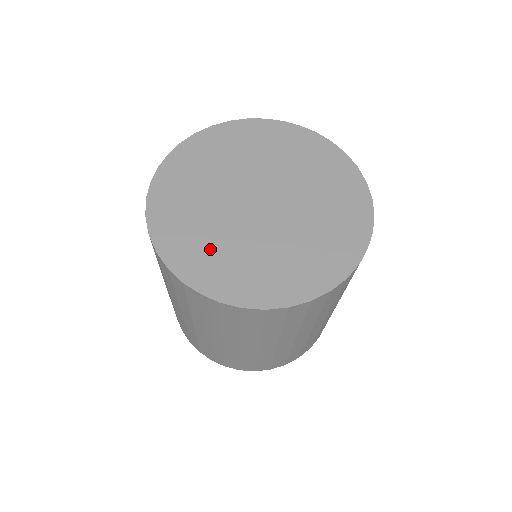
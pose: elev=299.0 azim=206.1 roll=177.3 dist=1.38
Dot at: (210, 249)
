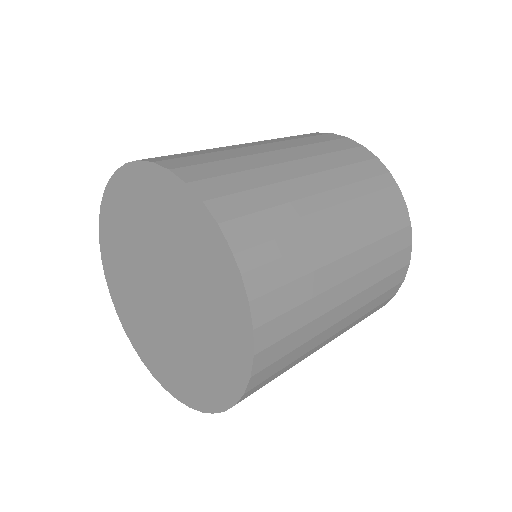
Dot at: (185, 369)
